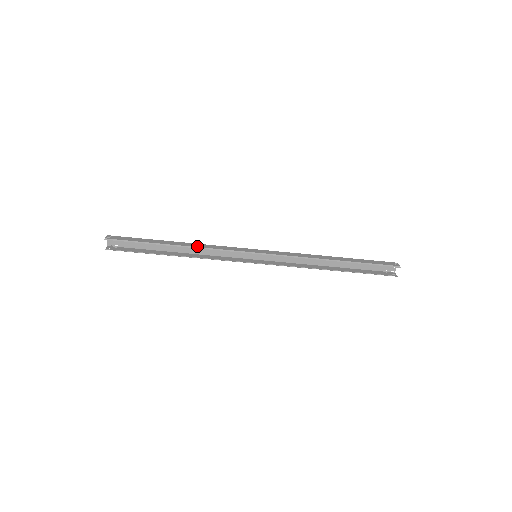
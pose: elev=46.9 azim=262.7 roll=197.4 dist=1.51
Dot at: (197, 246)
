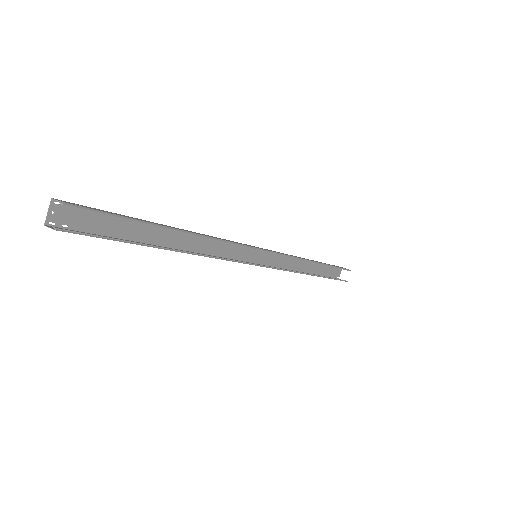
Dot at: occluded
